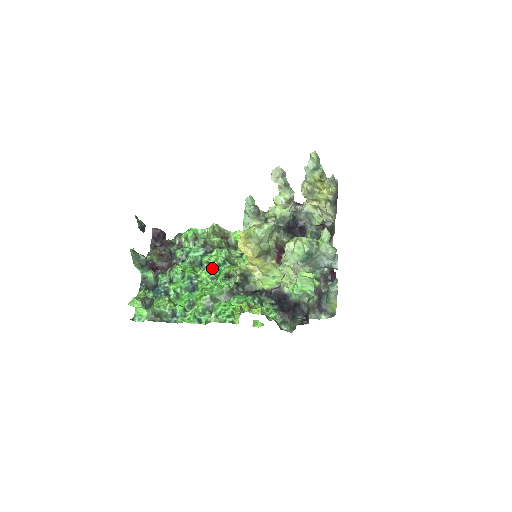
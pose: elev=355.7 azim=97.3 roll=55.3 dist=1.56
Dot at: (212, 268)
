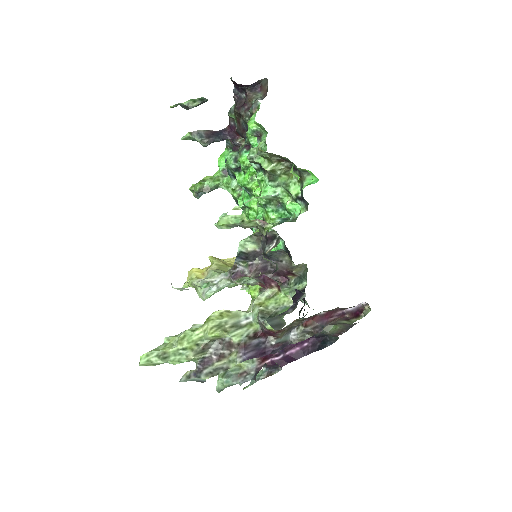
Dot at: occluded
